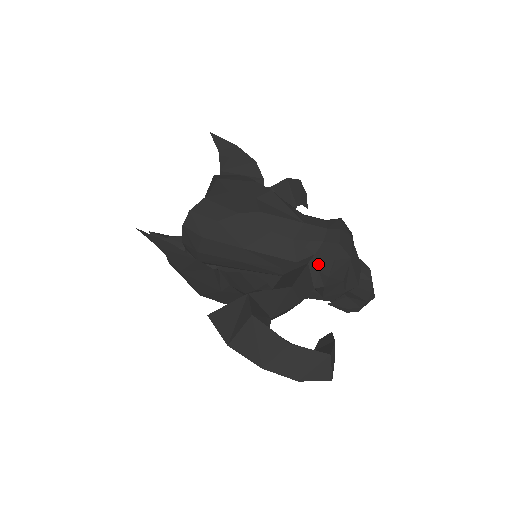
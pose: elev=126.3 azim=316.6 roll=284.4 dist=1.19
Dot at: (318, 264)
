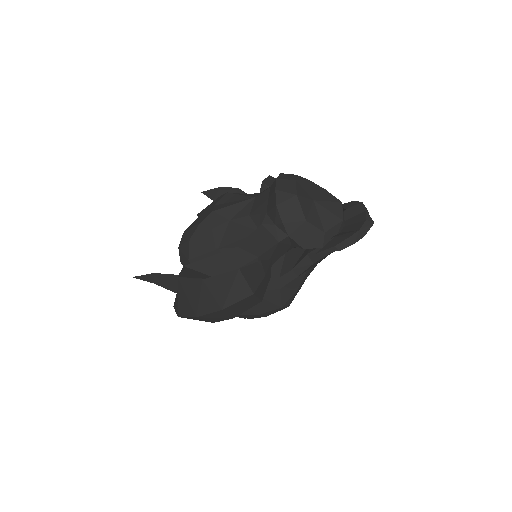
Dot at: (271, 219)
